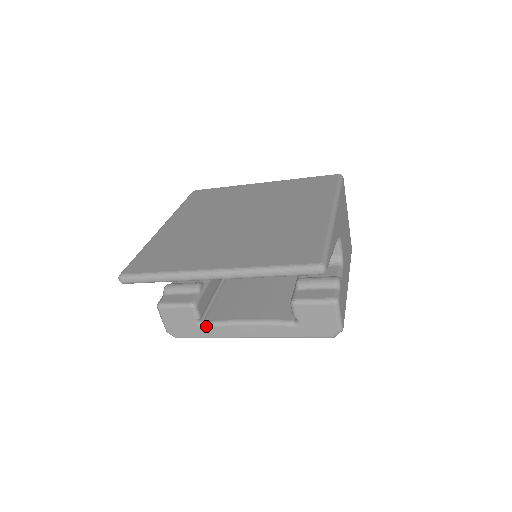
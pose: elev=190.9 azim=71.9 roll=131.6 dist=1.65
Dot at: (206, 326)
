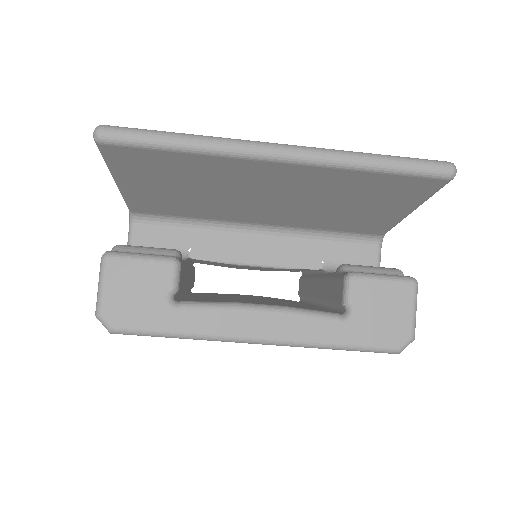
Dot at: (185, 306)
